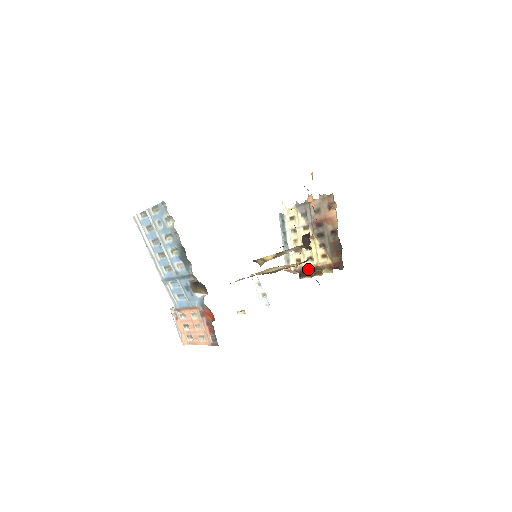
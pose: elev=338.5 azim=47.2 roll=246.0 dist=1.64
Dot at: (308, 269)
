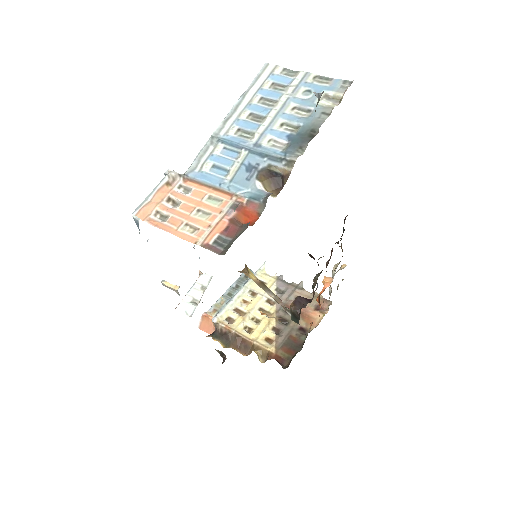
Dot at: (236, 336)
